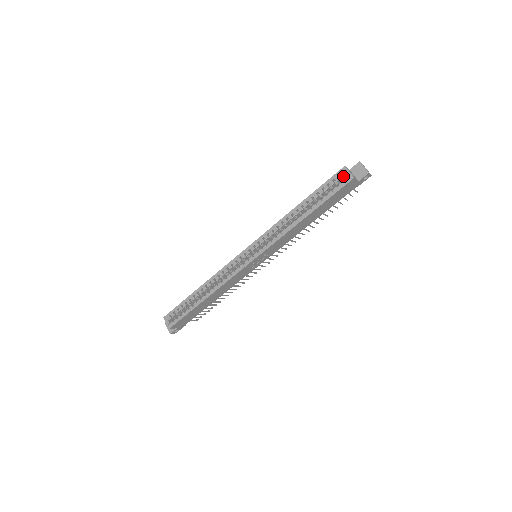
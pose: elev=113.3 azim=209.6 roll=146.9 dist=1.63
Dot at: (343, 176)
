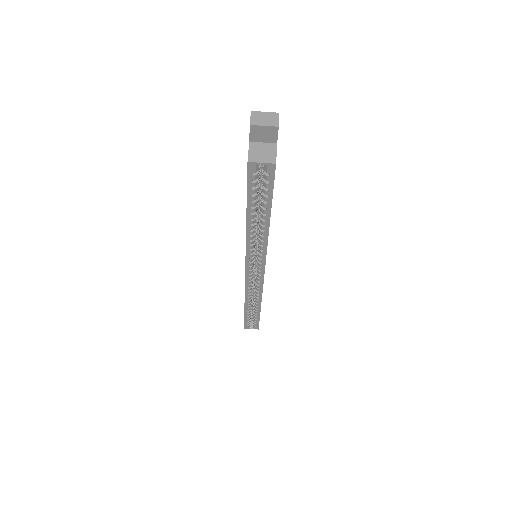
Dot at: (258, 167)
